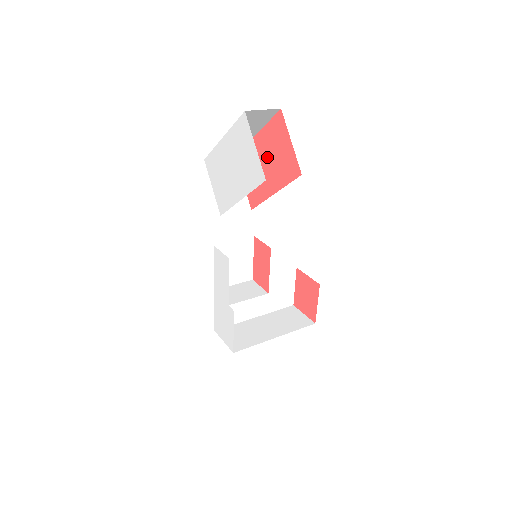
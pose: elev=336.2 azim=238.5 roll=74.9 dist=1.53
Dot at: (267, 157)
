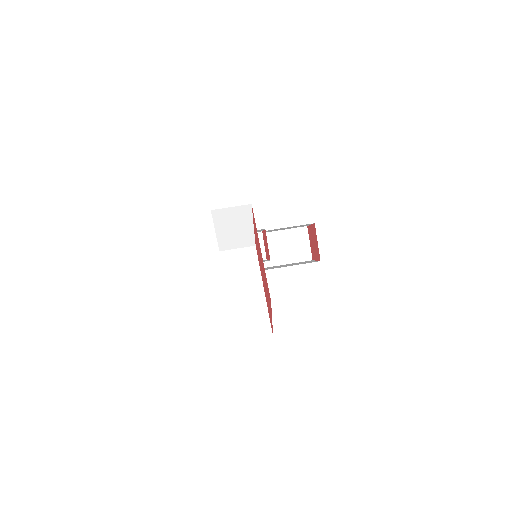
Dot at: (263, 274)
